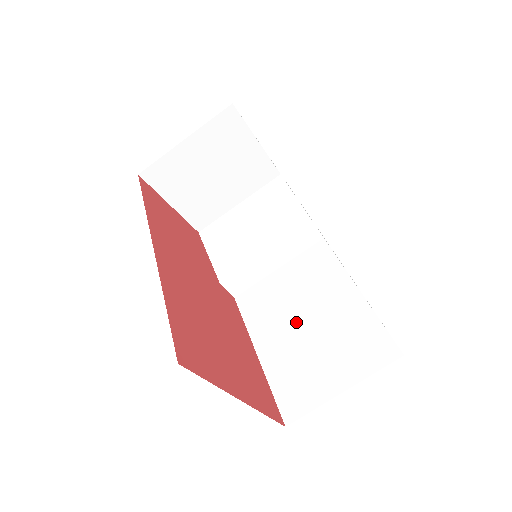
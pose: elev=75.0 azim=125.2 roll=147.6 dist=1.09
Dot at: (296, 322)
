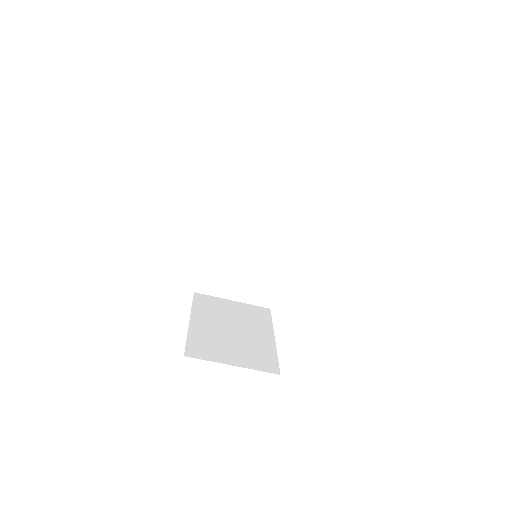
Dot at: (241, 249)
